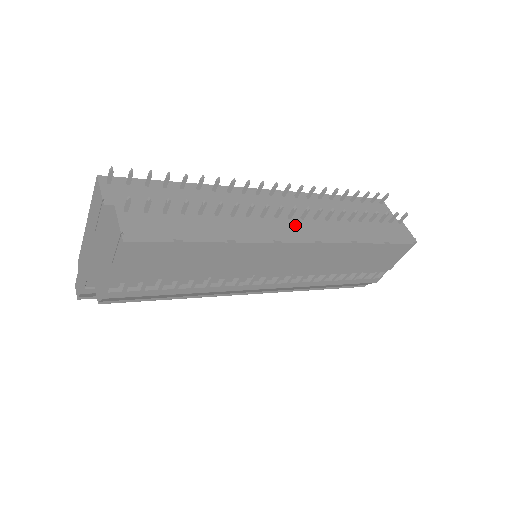
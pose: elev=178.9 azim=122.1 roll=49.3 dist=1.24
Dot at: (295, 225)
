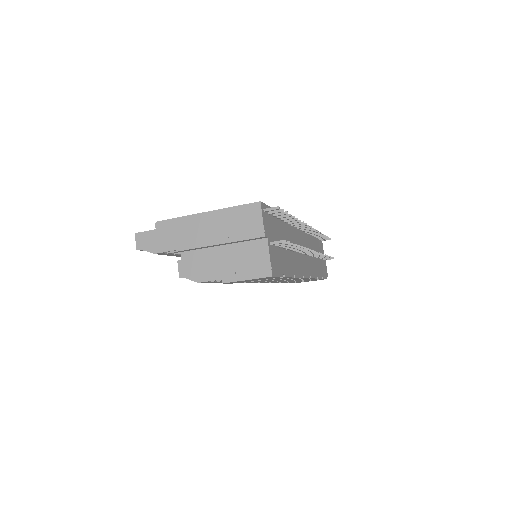
Dot at: (306, 261)
